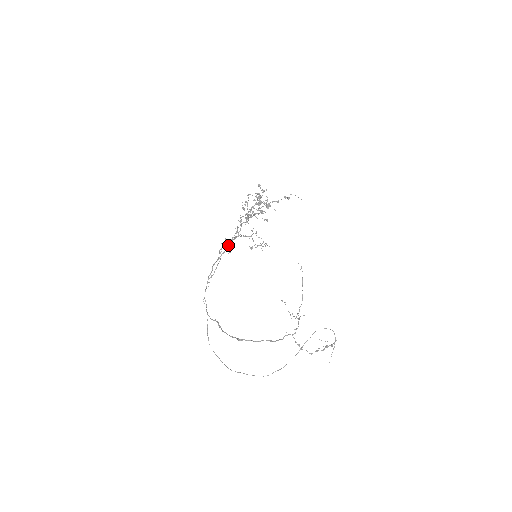
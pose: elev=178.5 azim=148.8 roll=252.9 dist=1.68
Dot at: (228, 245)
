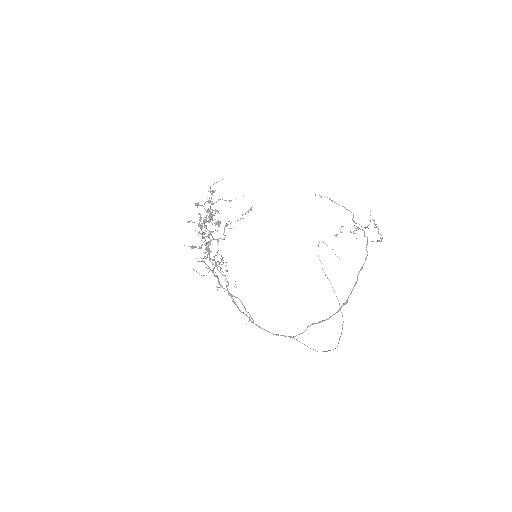
Dot at: (228, 282)
